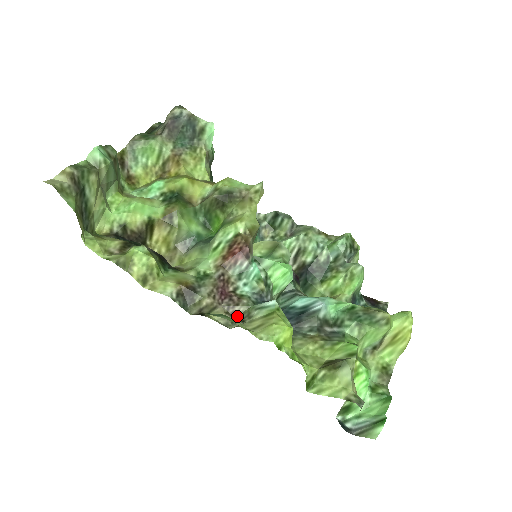
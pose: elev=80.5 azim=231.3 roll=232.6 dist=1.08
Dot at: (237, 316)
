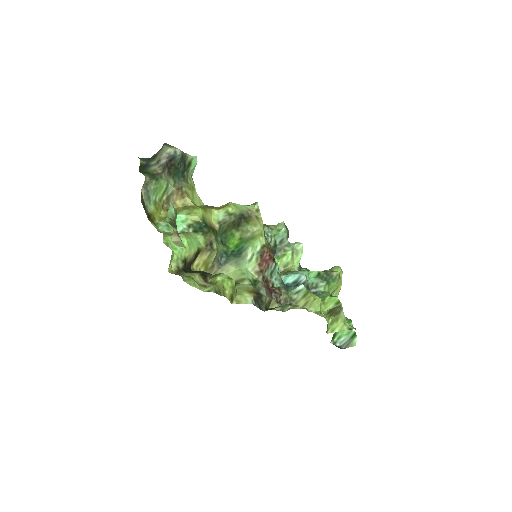
Dot at: (283, 302)
